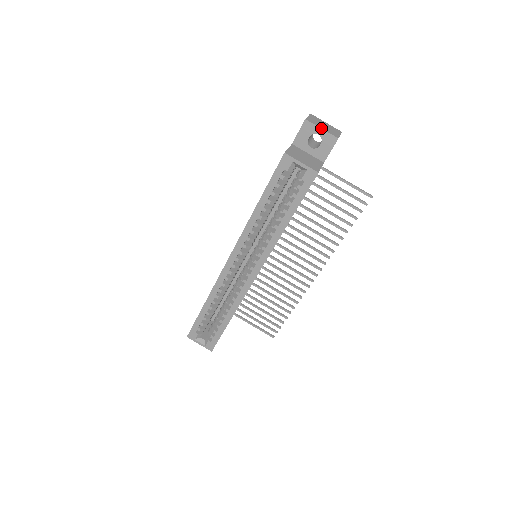
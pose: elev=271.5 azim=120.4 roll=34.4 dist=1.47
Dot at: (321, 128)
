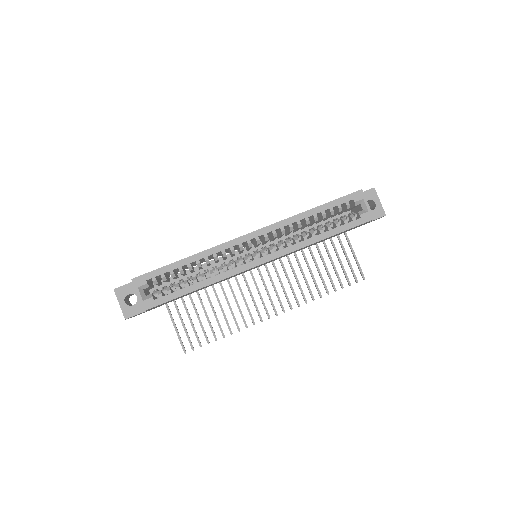
Dot at: occluded
